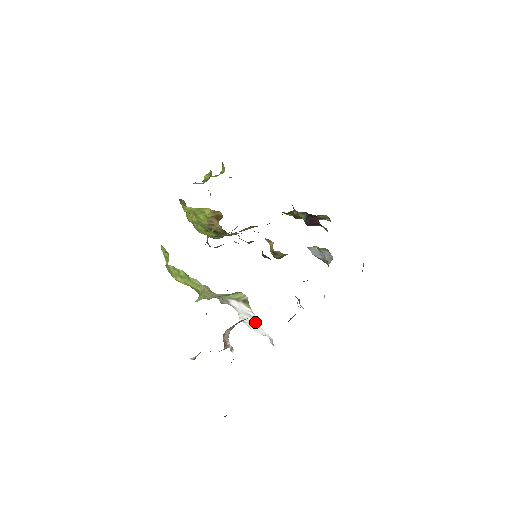
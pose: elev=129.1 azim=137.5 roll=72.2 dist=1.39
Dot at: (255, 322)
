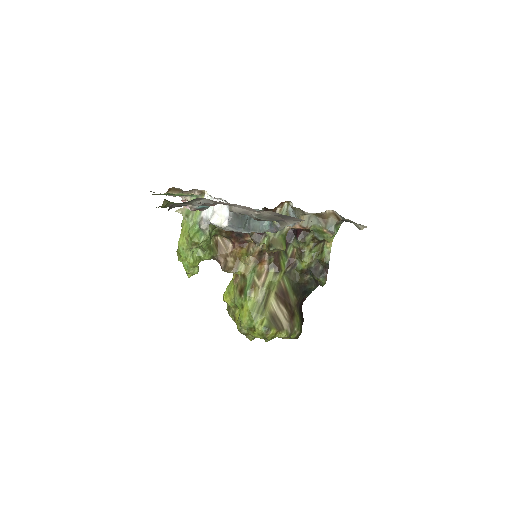
Dot at: occluded
